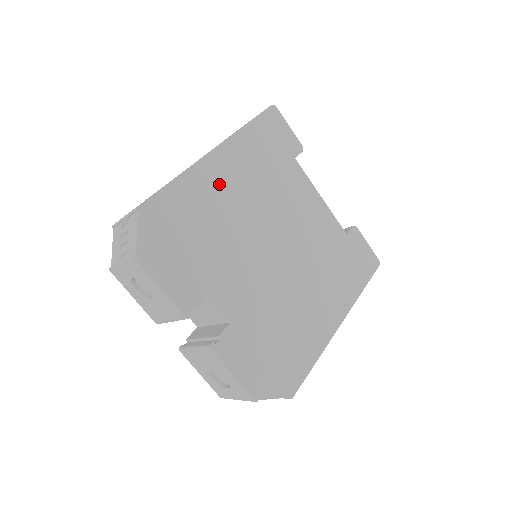
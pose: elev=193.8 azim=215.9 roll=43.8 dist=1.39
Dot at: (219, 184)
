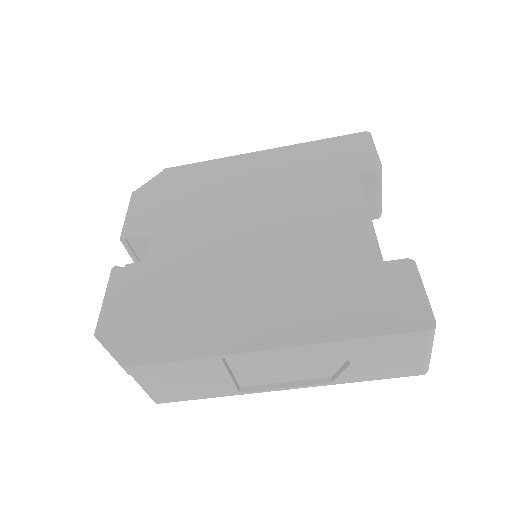
Dot at: (242, 172)
